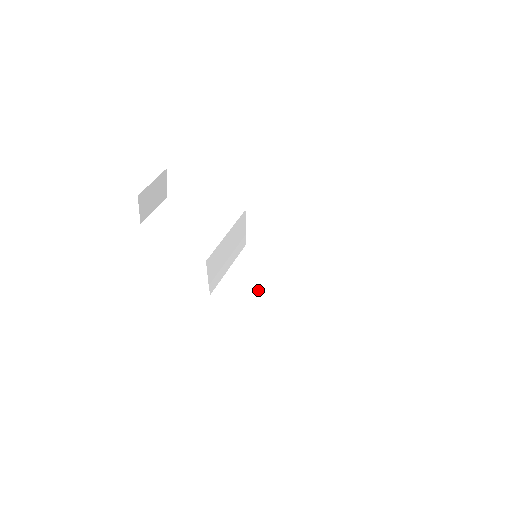
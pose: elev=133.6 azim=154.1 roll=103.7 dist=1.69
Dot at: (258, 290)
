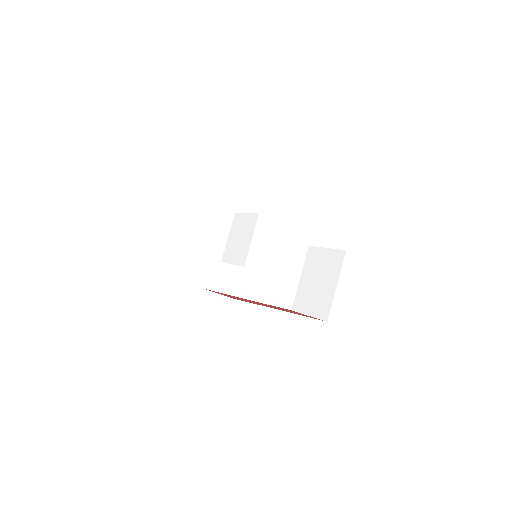
Dot at: (242, 269)
